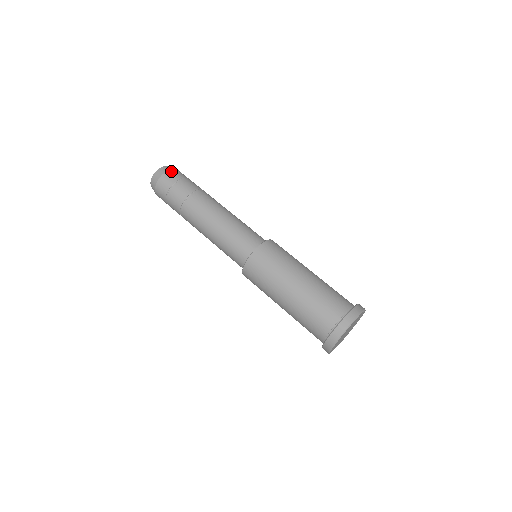
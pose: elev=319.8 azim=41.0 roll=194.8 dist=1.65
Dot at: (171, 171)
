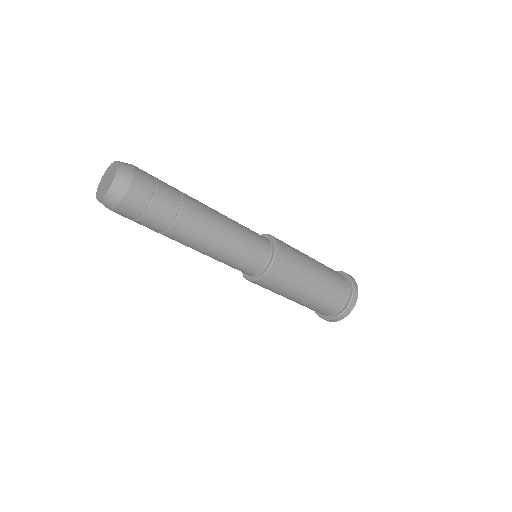
Dot at: (136, 179)
